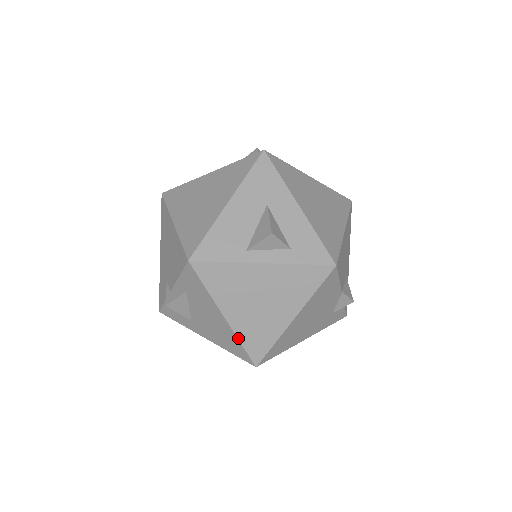
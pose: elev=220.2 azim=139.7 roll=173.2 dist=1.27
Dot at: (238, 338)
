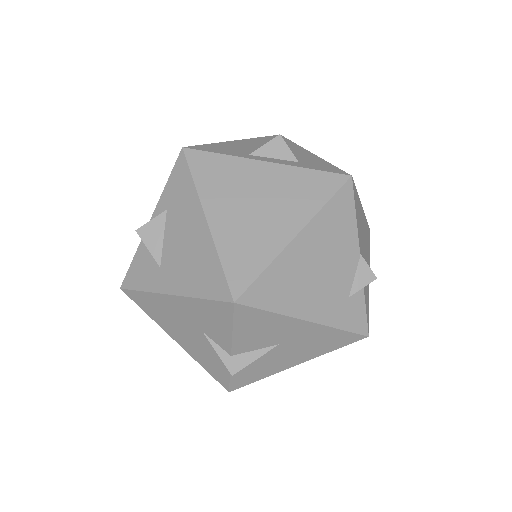
Dot at: (218, 252)
